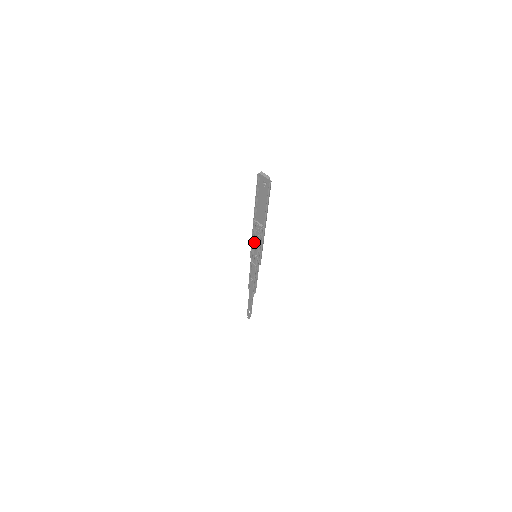
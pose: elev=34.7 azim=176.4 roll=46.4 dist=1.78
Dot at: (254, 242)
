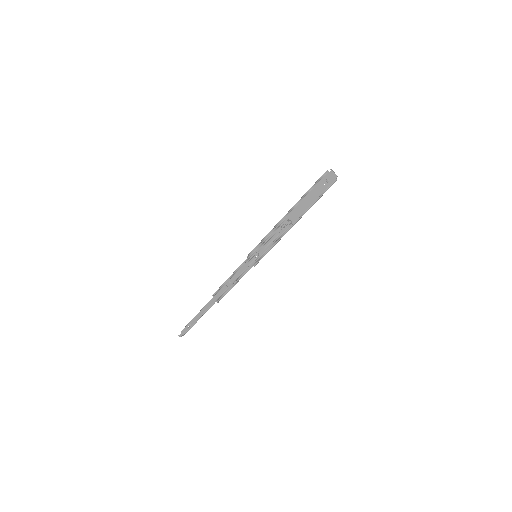
Dot at: (266, 240)
